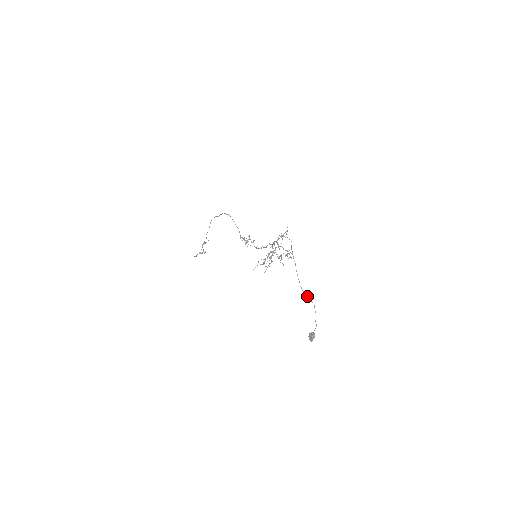
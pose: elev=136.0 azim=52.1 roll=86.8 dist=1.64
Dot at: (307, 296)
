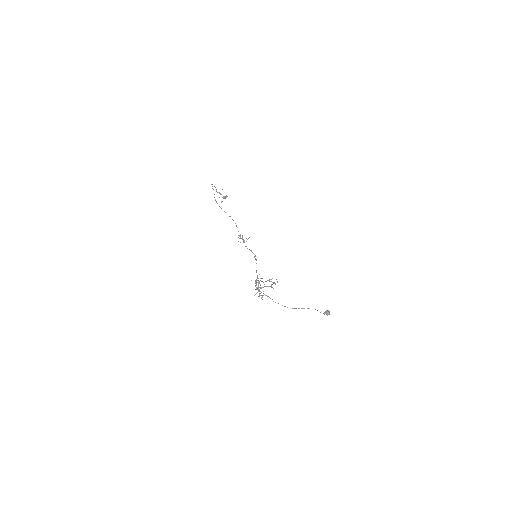
Dot at: (304, 308)
